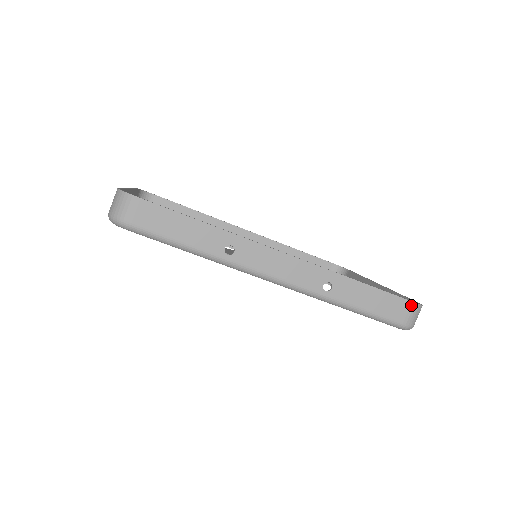
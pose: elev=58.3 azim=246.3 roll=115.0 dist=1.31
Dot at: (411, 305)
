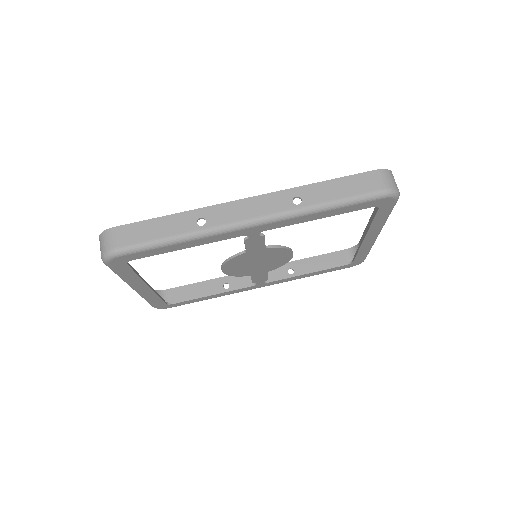
Dot at: (377, 173)
